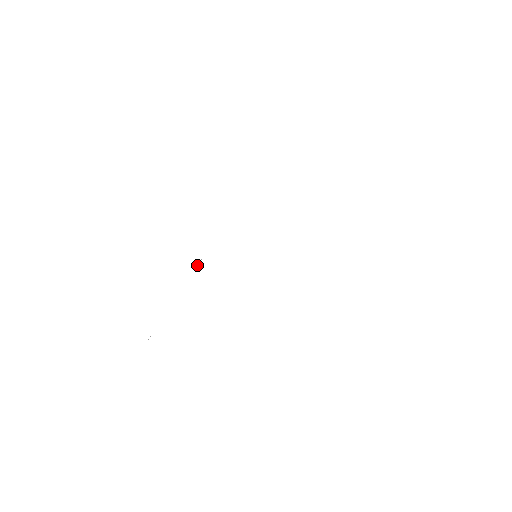
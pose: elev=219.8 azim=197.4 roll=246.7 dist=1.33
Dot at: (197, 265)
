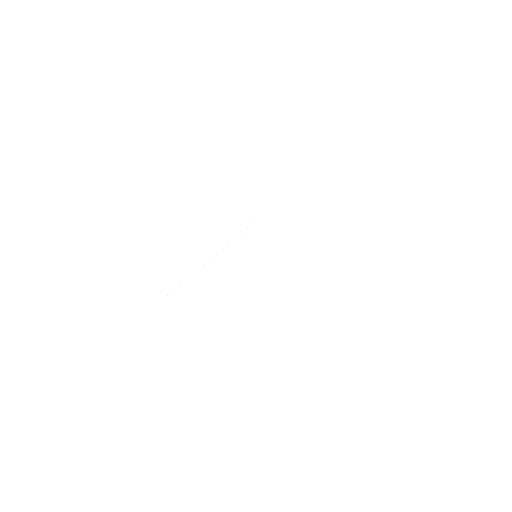
Dot at: occluded
